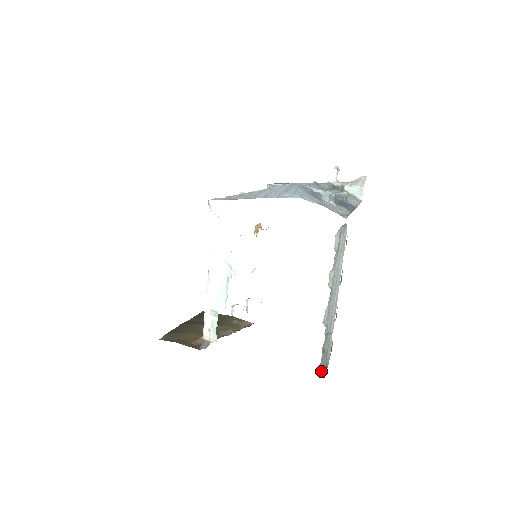
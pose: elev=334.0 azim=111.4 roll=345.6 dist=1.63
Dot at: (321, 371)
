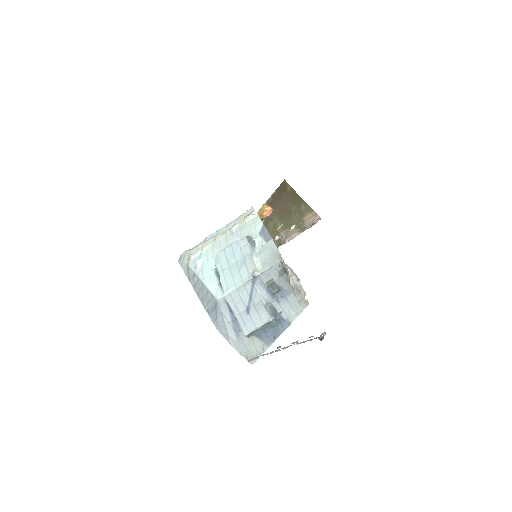
Dot at: (318, 338)
